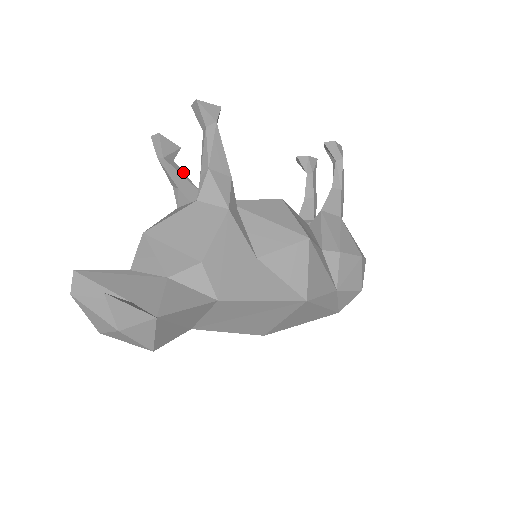
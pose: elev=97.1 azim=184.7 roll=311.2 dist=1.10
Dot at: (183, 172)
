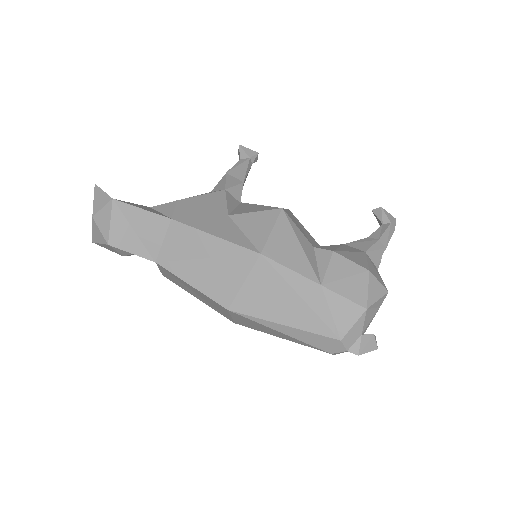
Dot at: occluded
